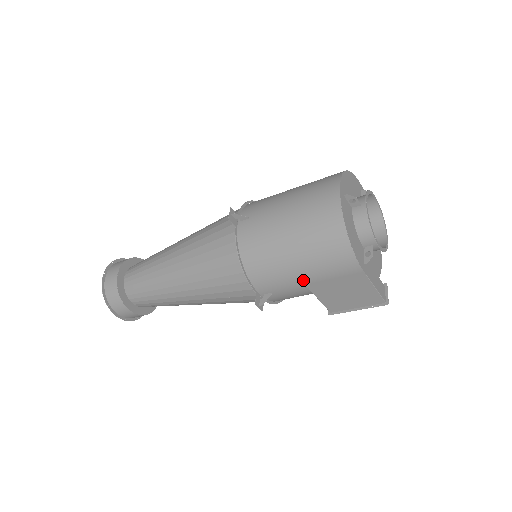
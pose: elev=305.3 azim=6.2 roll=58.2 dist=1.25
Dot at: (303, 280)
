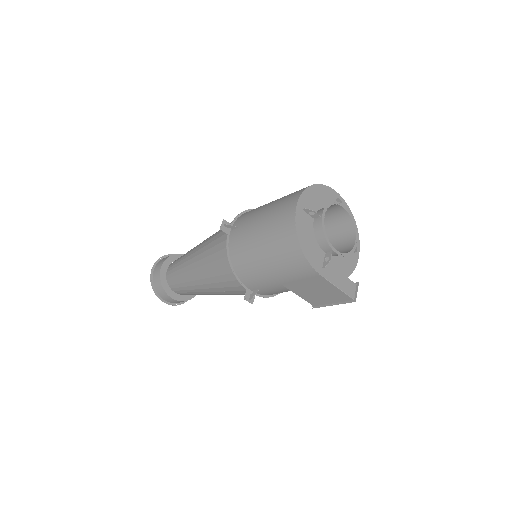
Dot at: (277, 280)
